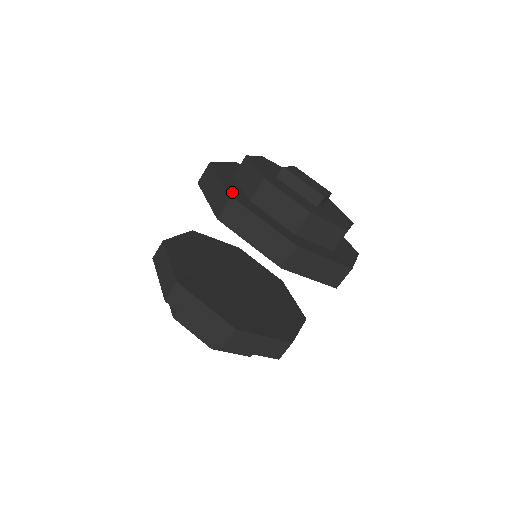
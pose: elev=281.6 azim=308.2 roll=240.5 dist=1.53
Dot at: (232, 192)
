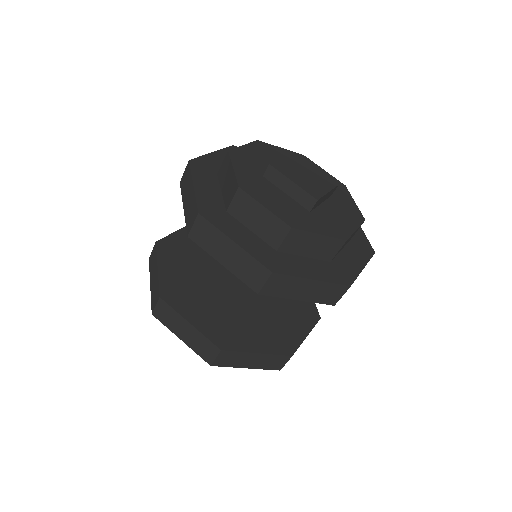
Dot at: (203, 204)
